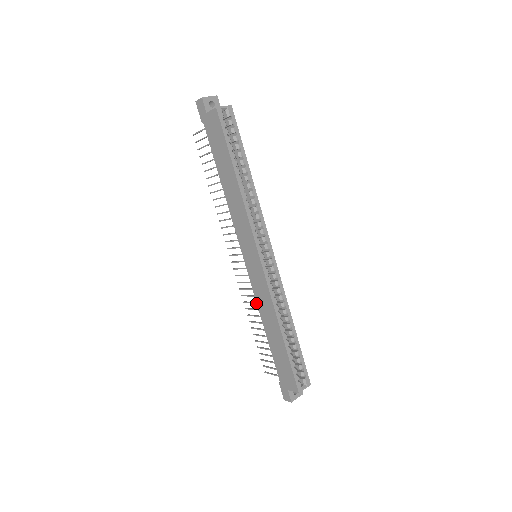
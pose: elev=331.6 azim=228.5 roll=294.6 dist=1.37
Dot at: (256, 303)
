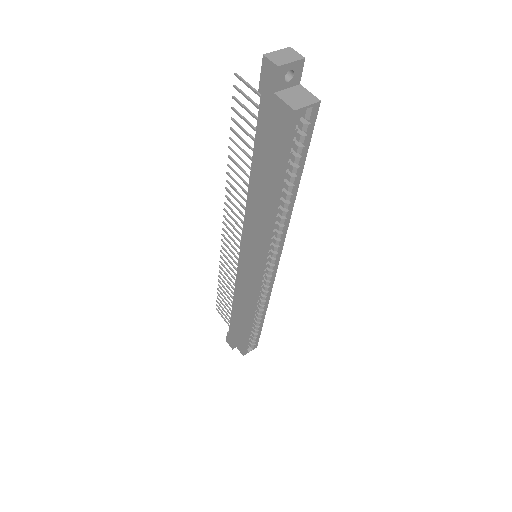
Dot at: occluded
